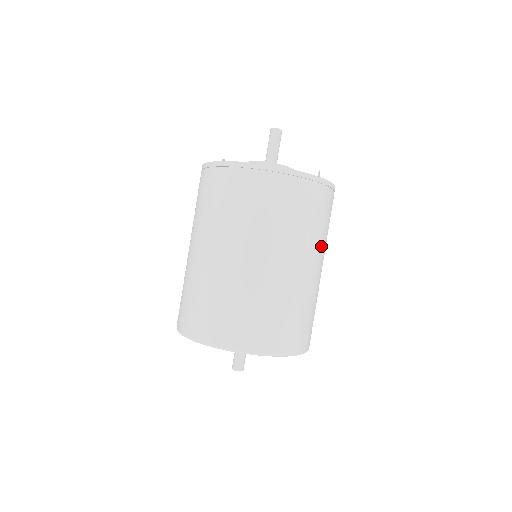
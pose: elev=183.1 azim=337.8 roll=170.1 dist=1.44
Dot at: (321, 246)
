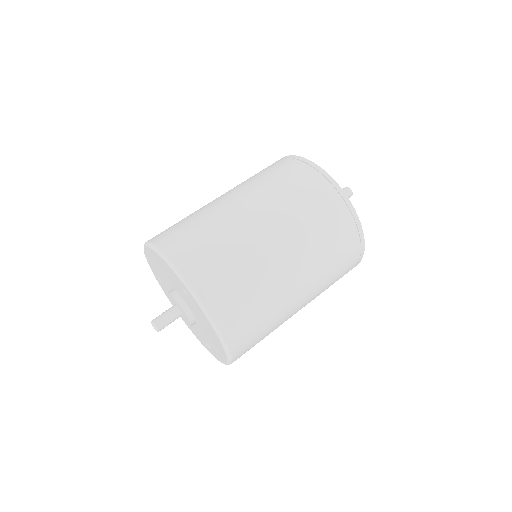
Dot at: occluded
